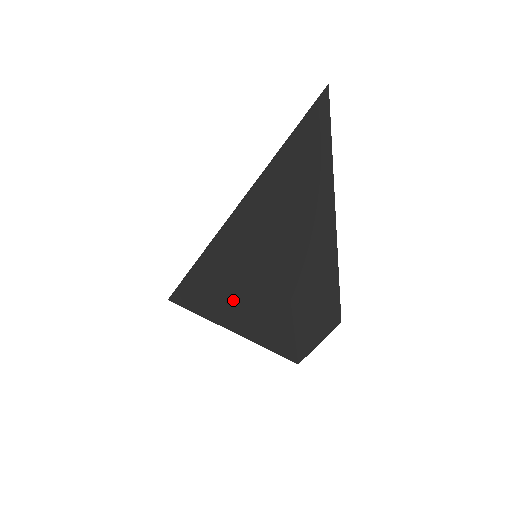
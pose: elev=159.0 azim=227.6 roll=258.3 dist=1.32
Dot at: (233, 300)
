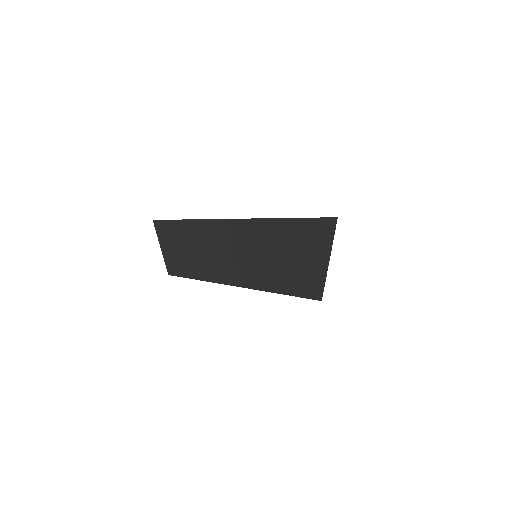
Dot at: occluded
